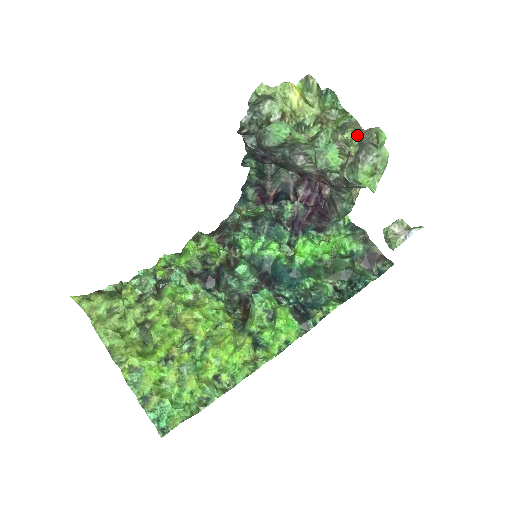
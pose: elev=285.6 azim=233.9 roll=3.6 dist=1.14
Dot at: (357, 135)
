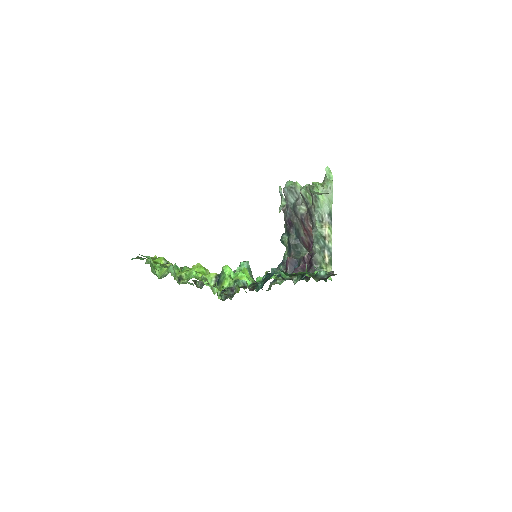
Dot at: occluded
